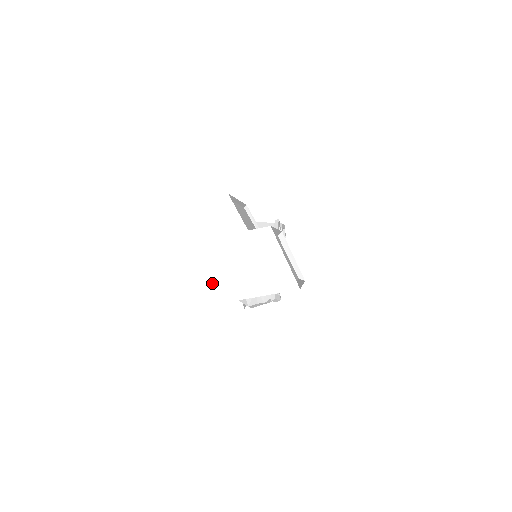
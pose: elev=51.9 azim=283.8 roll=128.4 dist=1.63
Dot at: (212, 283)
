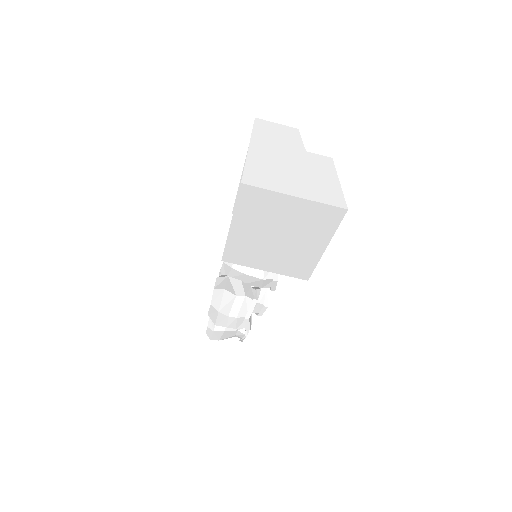
Dot at: (261, 171)
